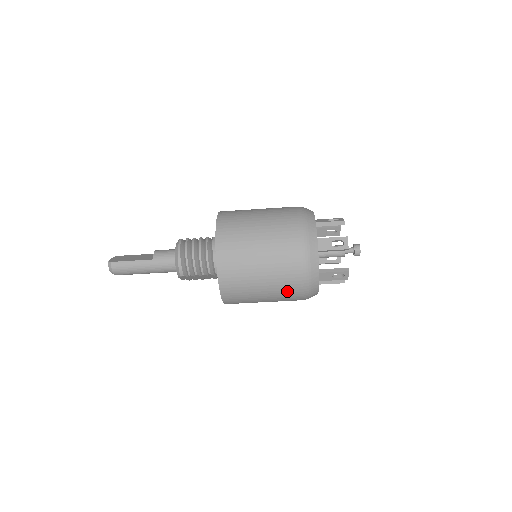
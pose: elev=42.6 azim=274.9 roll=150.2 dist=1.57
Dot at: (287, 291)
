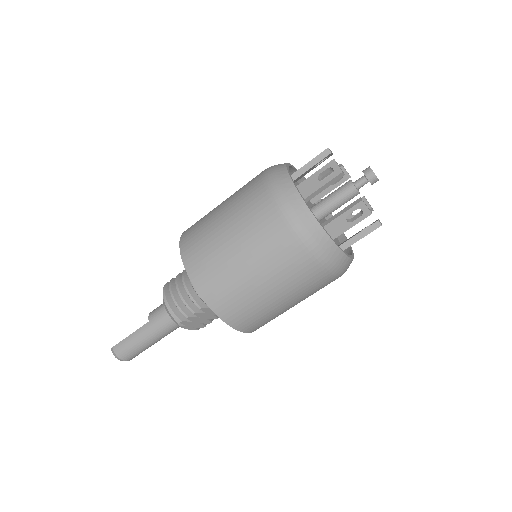
Dot at: (295, 270)
